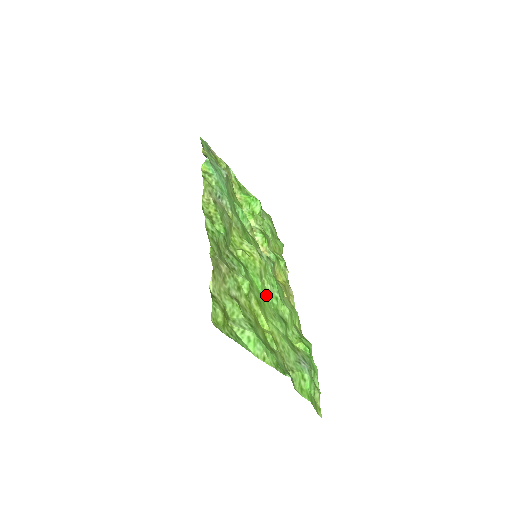
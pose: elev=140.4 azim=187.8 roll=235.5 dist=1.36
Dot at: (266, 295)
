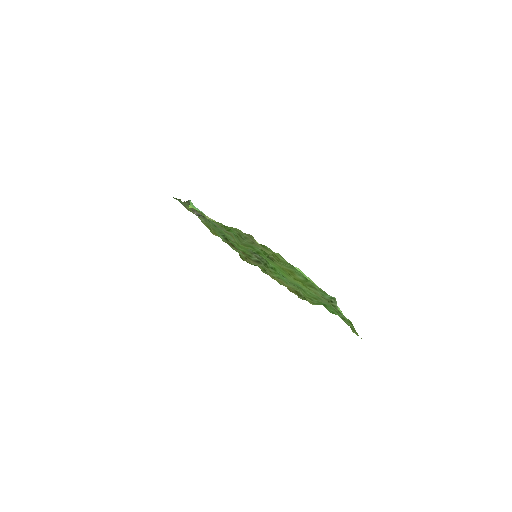
Dot at: (280, 272)
